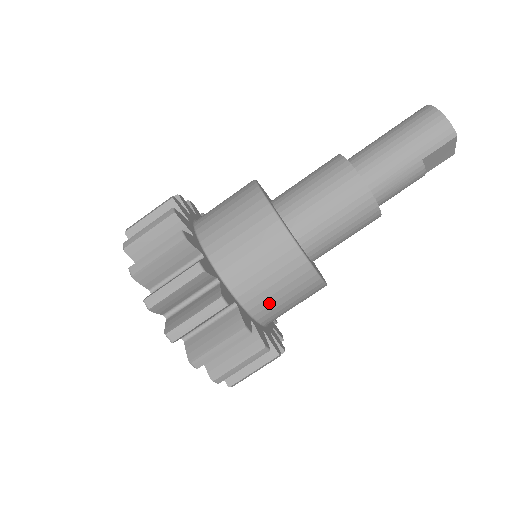
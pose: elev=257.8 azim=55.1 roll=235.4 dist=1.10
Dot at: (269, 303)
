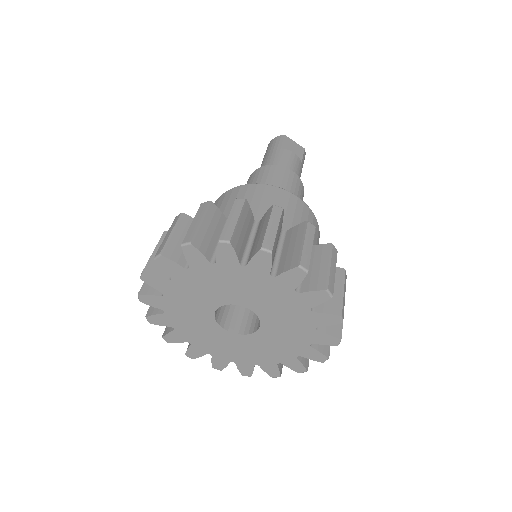
Dot at: occluded
